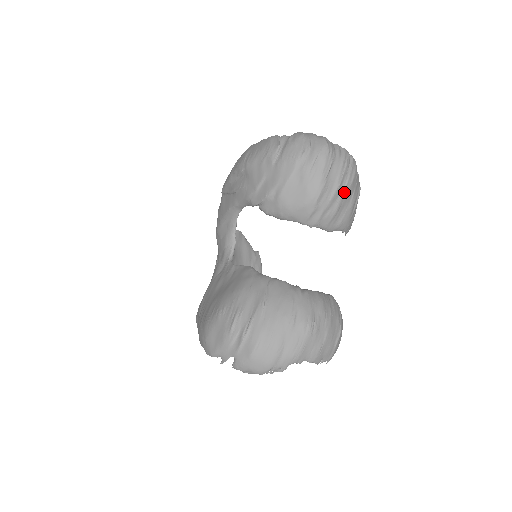
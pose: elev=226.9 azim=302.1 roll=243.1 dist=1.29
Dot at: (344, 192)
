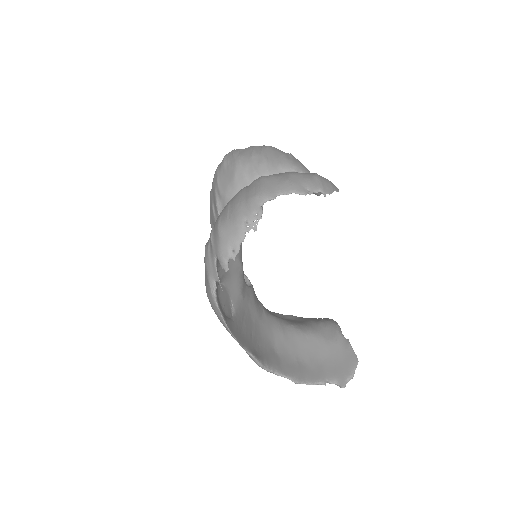
Dot at: (263, 151)
